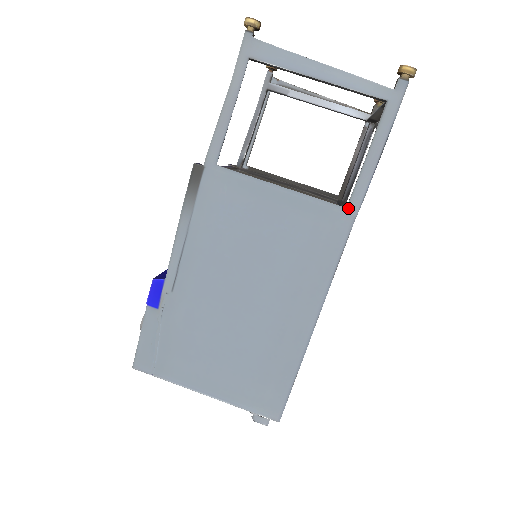
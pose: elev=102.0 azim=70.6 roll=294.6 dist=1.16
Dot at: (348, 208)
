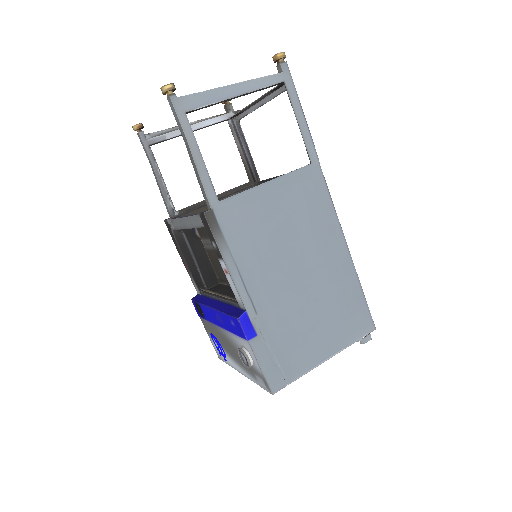
Dot at: (312, 163)
